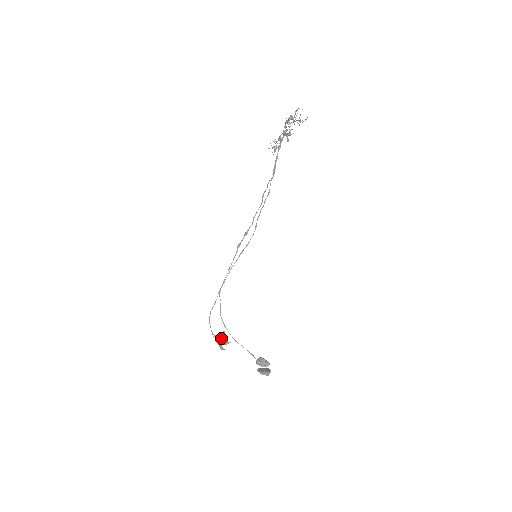
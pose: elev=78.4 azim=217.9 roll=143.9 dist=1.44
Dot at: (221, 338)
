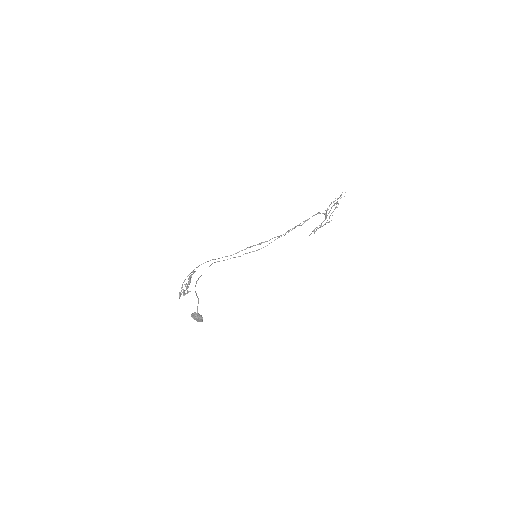
Dot at: (189, 278)
